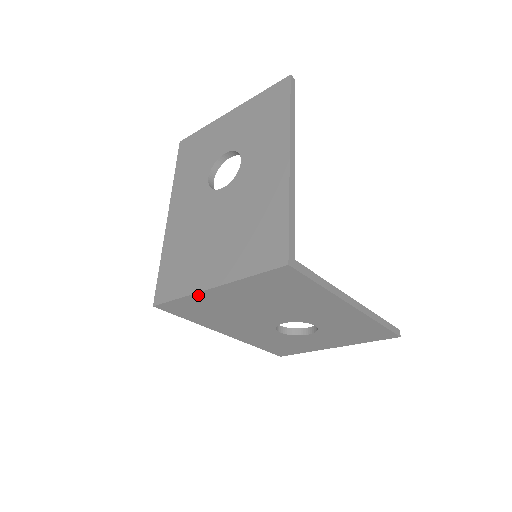
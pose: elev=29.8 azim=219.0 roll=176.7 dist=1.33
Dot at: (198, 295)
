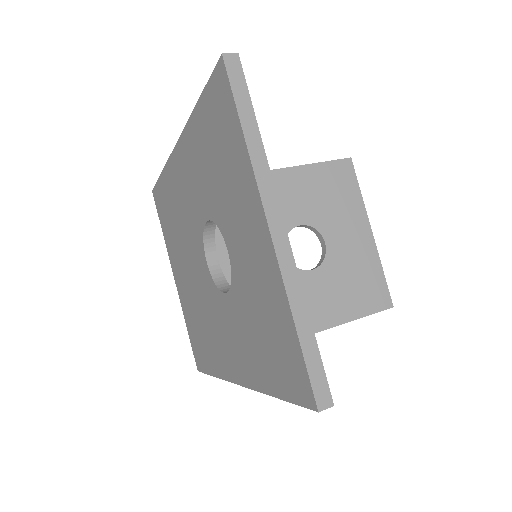
Dot at: occluded
